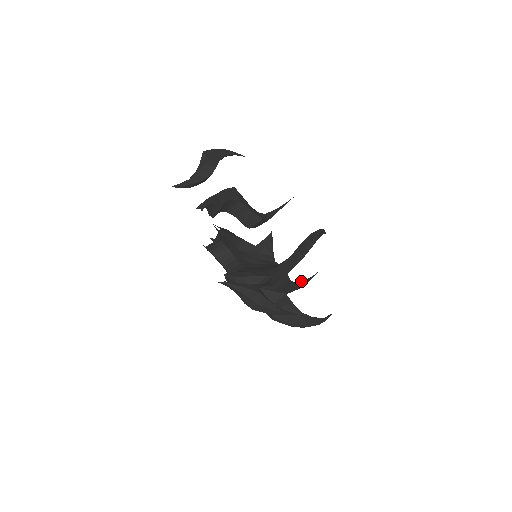
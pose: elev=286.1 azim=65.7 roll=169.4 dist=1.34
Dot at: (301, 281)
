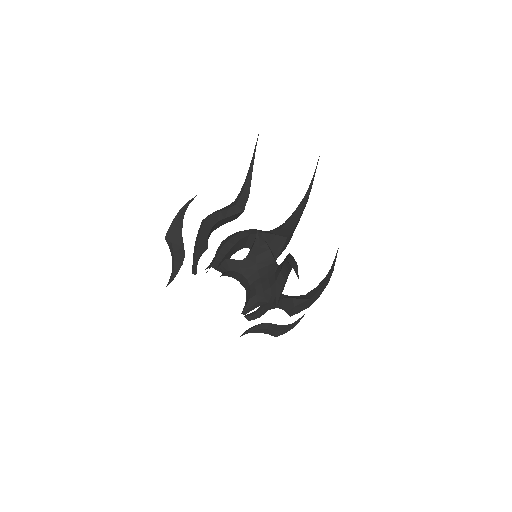
Dot at: (305, 194)
